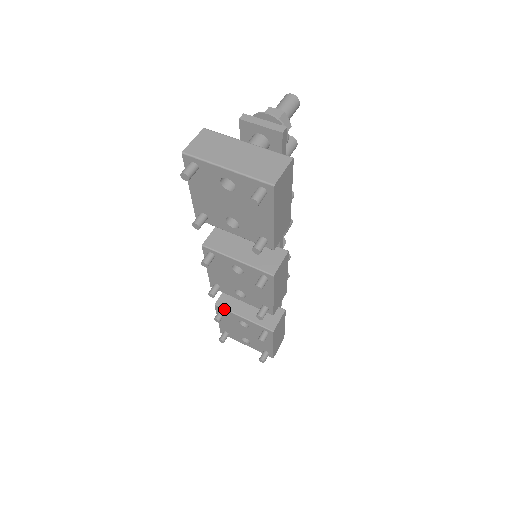
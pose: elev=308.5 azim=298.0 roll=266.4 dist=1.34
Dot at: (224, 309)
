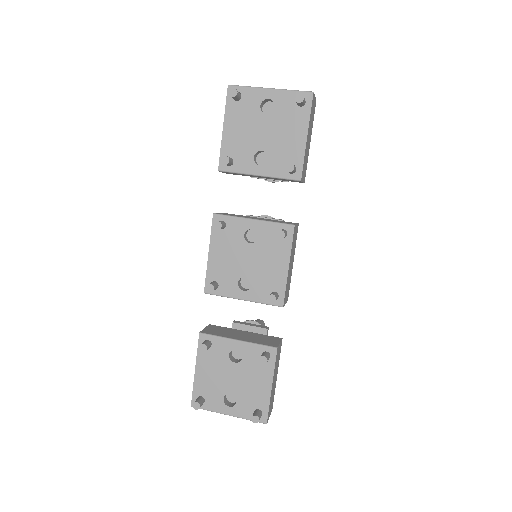
Dot at: (212, 335)
